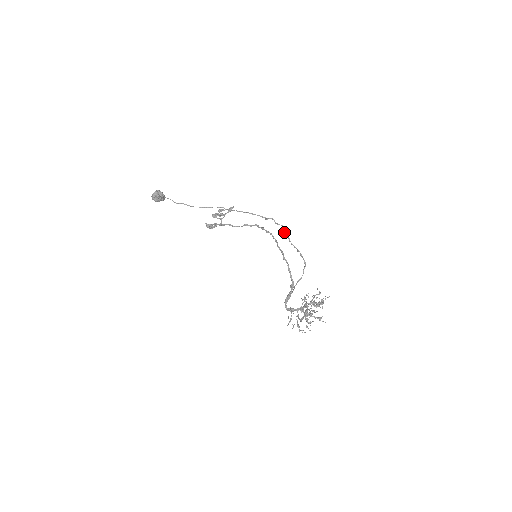
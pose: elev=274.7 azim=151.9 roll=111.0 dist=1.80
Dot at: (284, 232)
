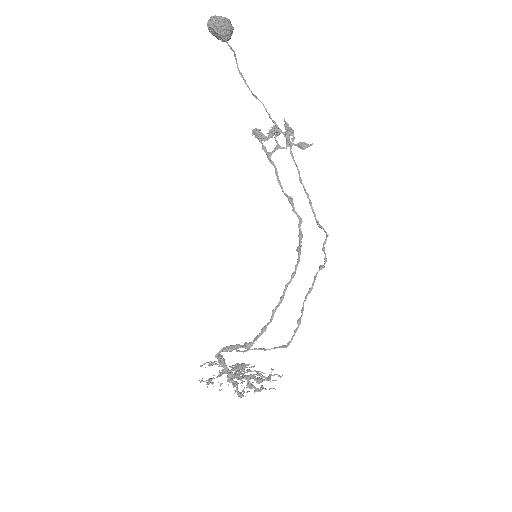
Dot at: (316, 274)
